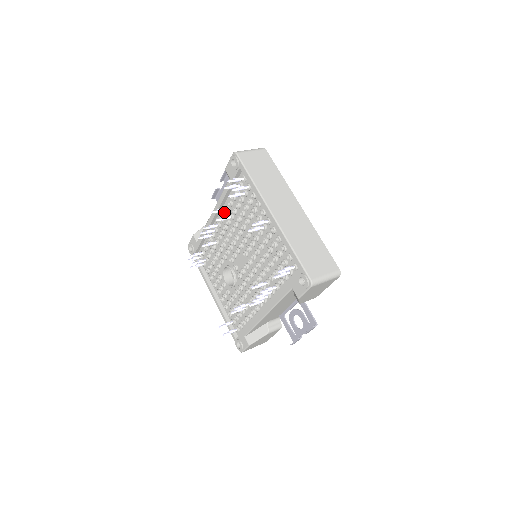
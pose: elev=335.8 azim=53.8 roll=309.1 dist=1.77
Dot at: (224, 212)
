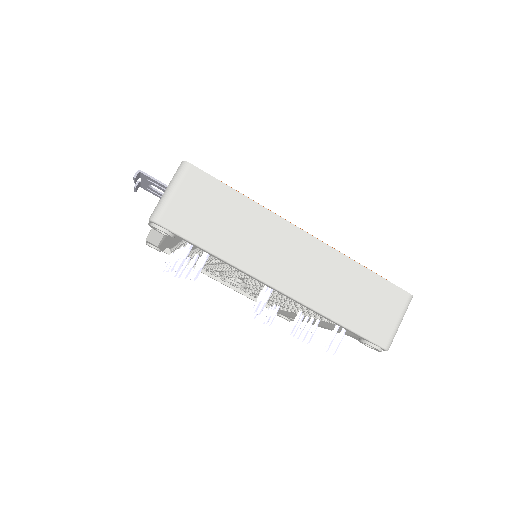
Dot at: (181, 246)
